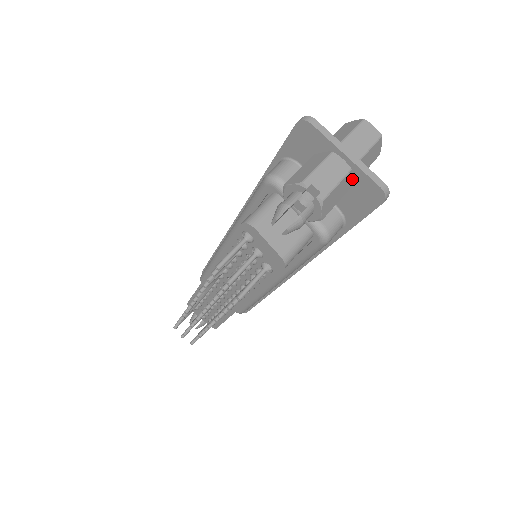
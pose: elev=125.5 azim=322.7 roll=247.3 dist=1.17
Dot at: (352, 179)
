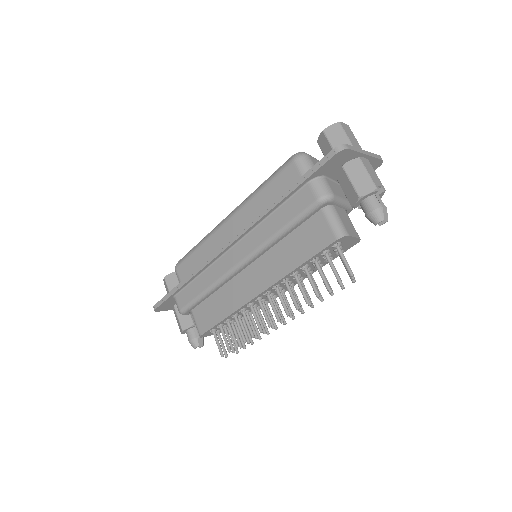
Dot at: occluded
